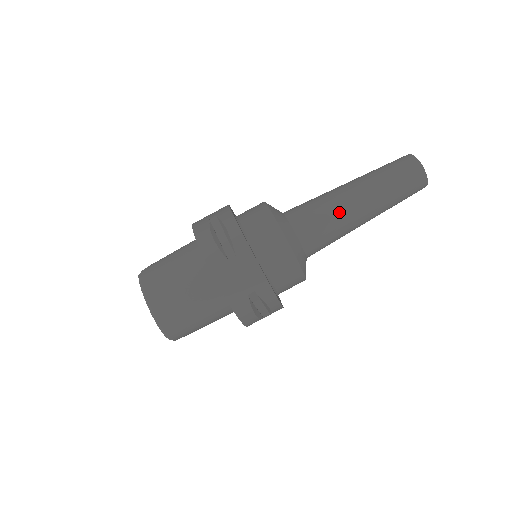
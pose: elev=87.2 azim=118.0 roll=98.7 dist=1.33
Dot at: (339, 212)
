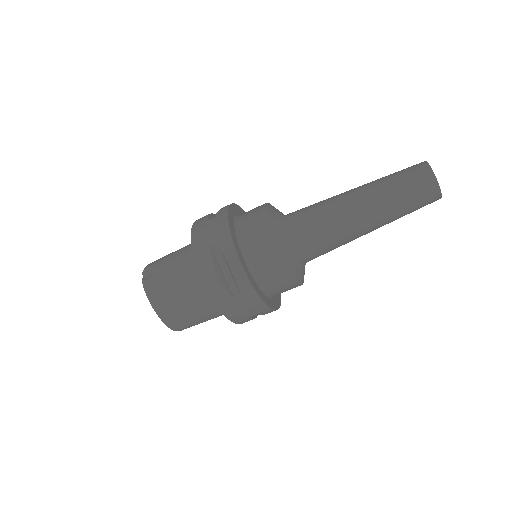
Dot at: (344, 235)
